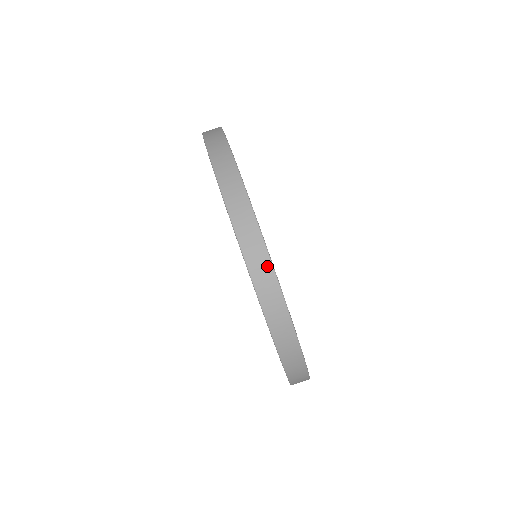
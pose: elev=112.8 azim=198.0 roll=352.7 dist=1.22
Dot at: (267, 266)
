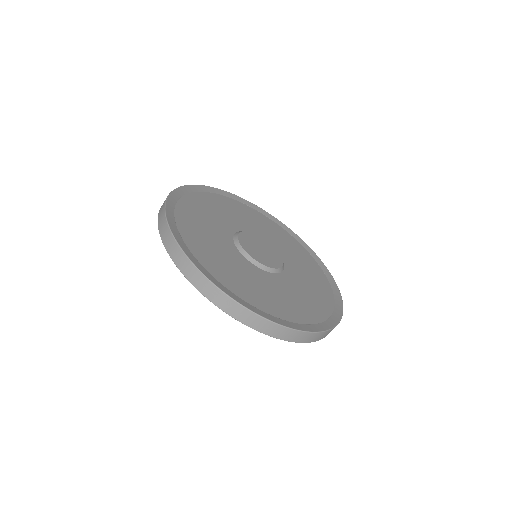
Dot at: (168, 232)
